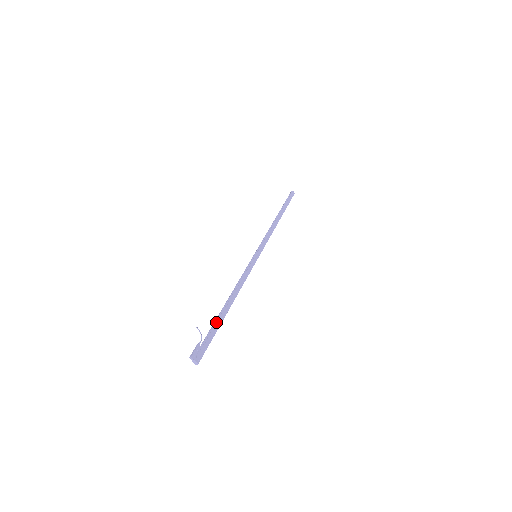
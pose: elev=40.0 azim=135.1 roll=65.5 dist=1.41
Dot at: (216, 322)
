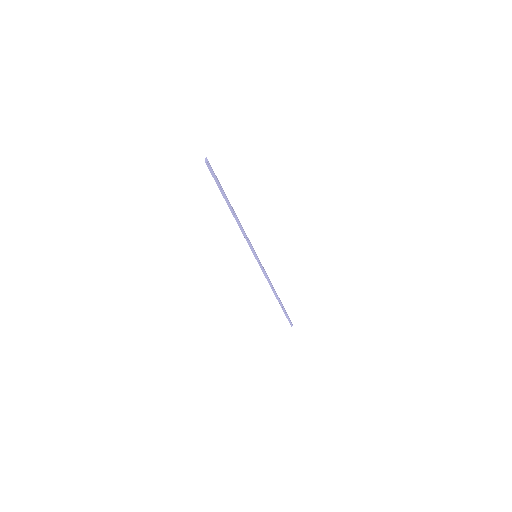
Dot at: occluded
